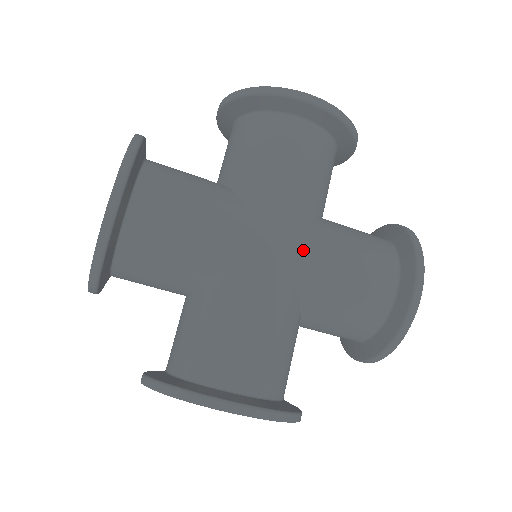
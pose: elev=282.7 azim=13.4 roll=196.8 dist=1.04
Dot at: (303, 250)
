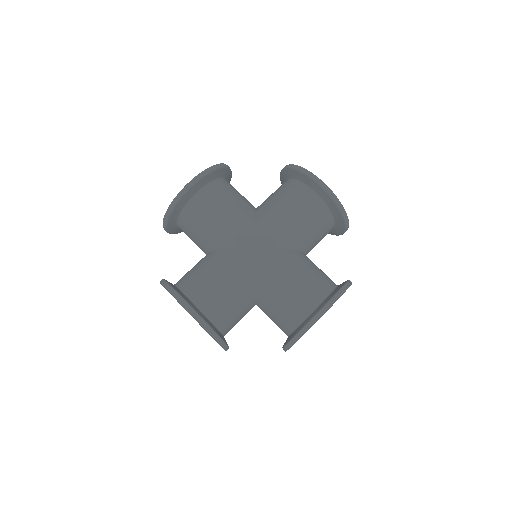
Dot at: (272, 256)
